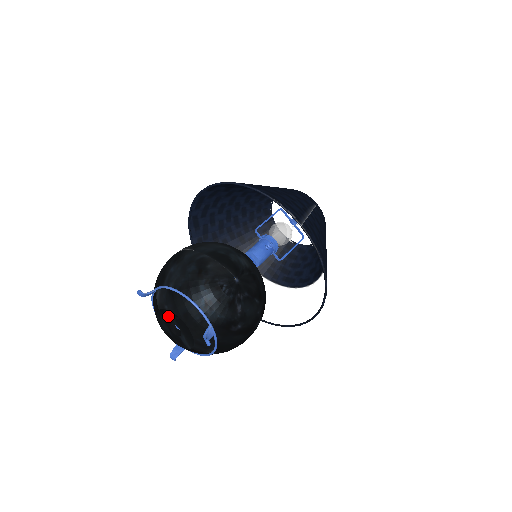
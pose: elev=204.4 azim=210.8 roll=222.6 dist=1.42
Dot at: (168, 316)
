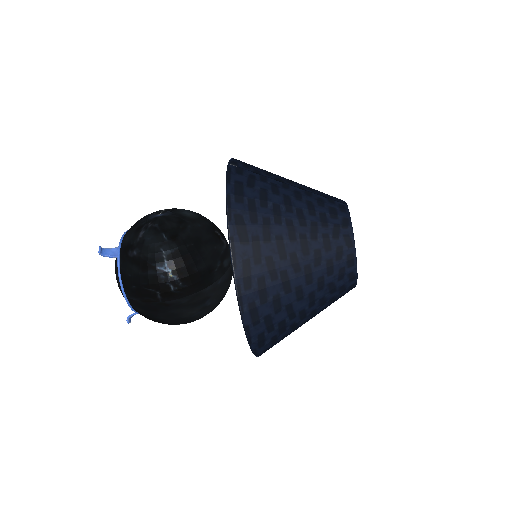
Dot at: occluded
